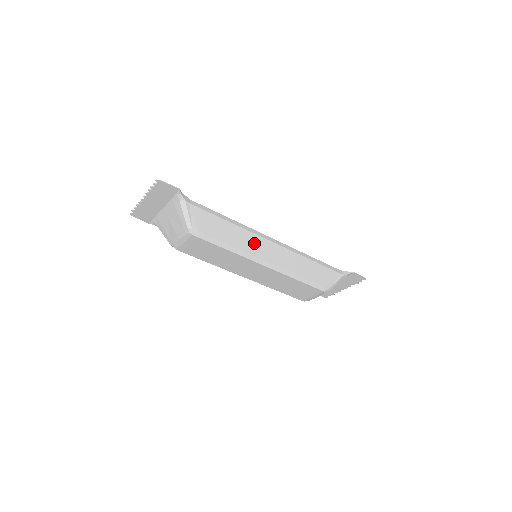
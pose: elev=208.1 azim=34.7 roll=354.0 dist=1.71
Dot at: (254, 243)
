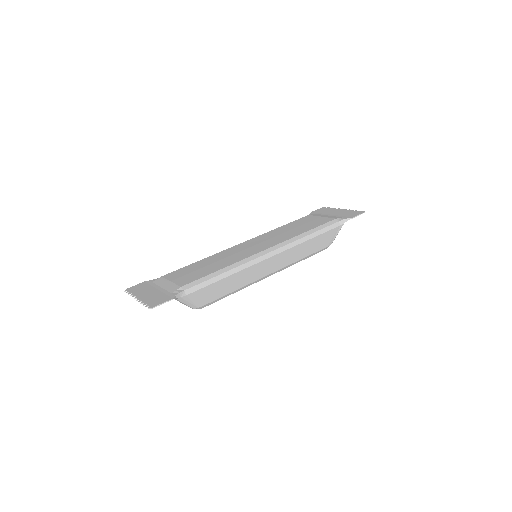
Dot at: (255, 271)
